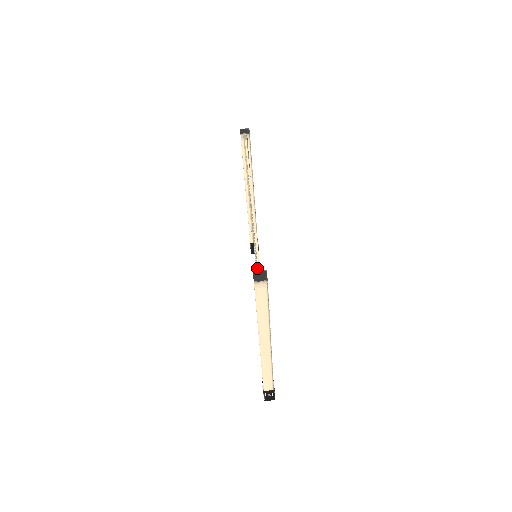
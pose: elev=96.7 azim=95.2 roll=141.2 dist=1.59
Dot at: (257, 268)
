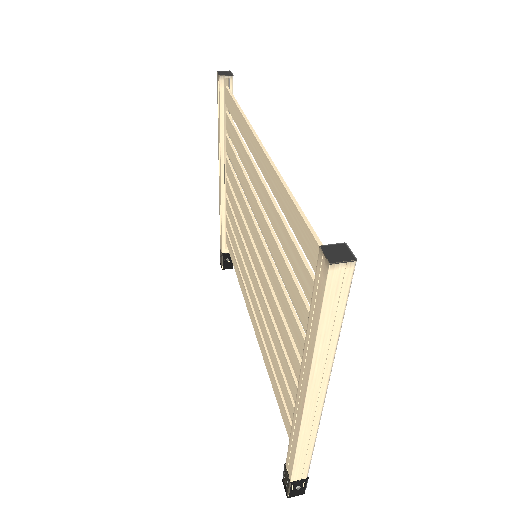
Dot at: (288, 259)
